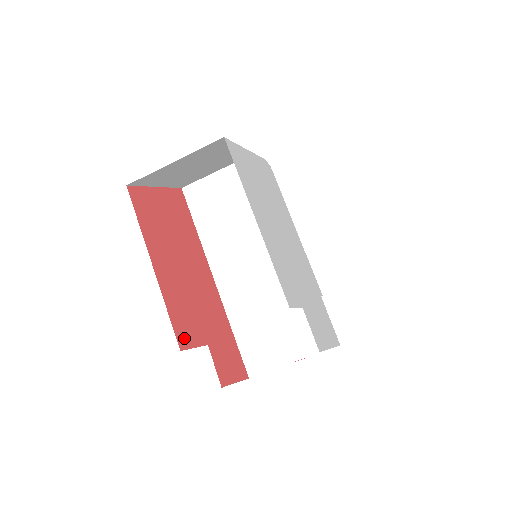
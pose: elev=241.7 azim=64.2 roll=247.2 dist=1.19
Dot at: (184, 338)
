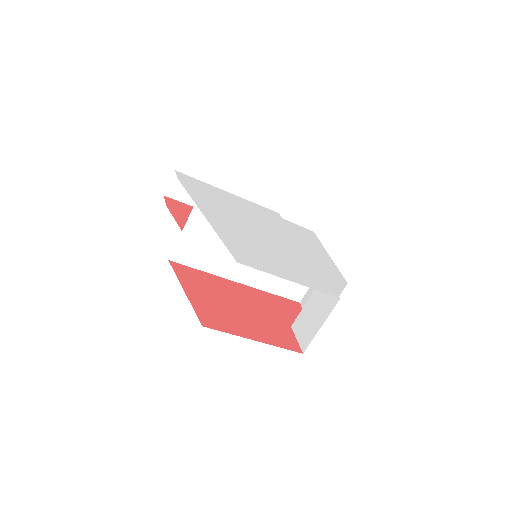
Dot at: (294, 345)
